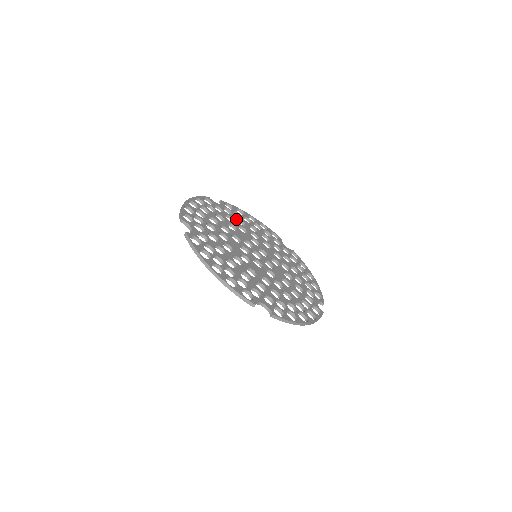
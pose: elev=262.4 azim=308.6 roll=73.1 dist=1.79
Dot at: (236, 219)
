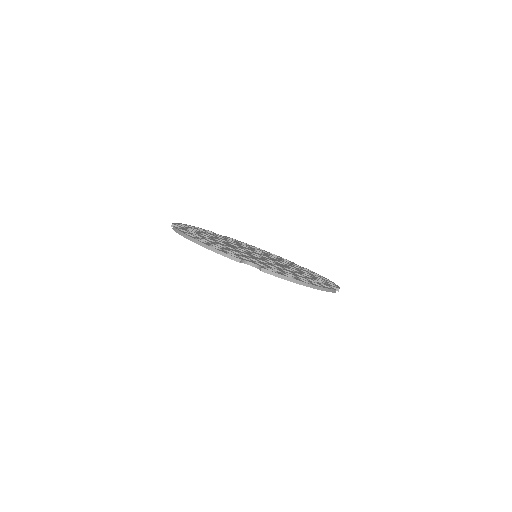
Dot at: (239, 243)
